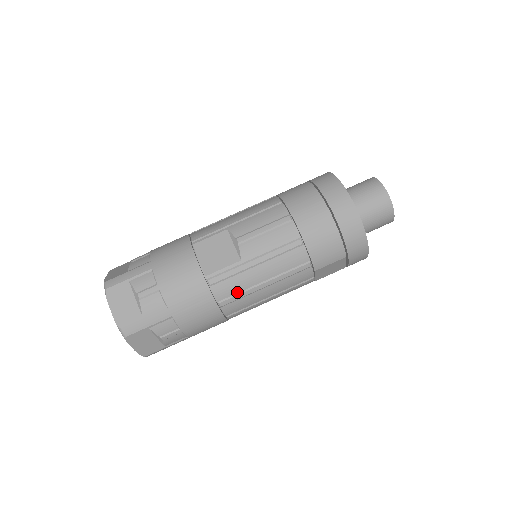
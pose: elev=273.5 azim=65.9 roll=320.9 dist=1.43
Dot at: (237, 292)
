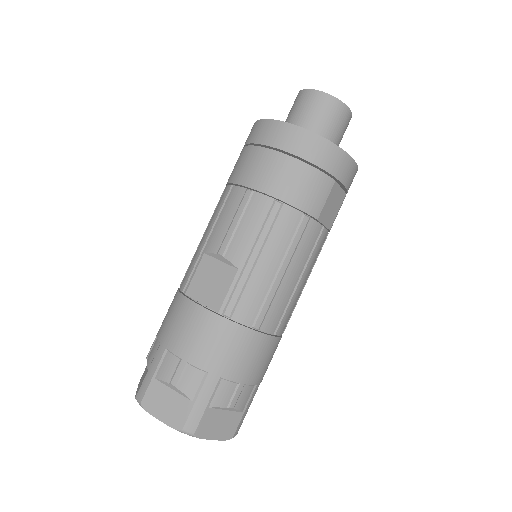
Dot at: (261, 302)
